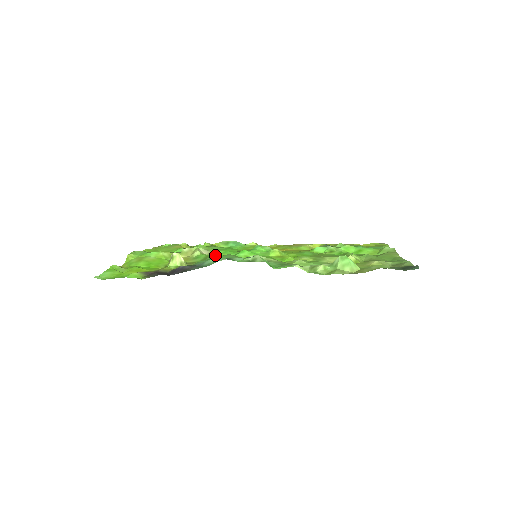
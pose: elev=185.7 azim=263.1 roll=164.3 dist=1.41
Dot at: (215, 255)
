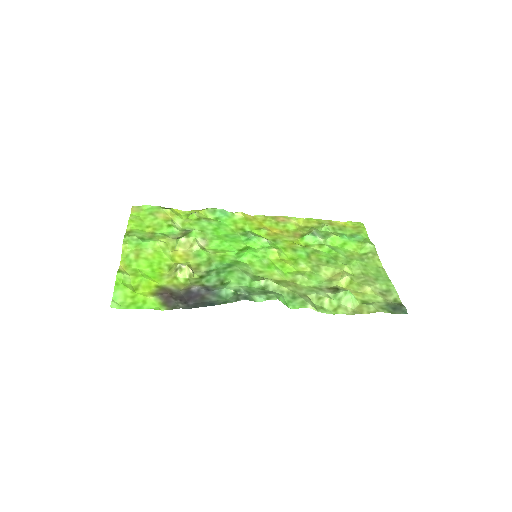
Dot at: (217, 255)
